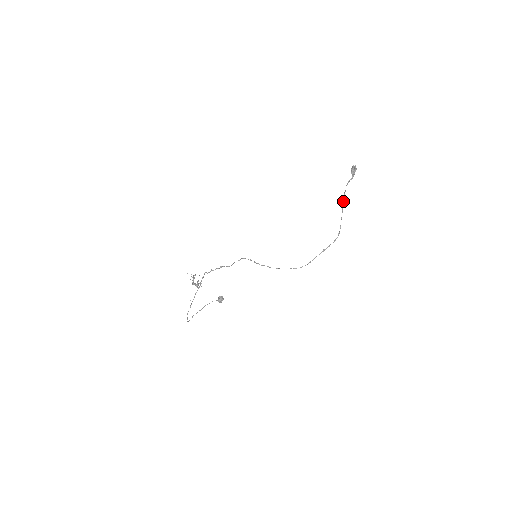
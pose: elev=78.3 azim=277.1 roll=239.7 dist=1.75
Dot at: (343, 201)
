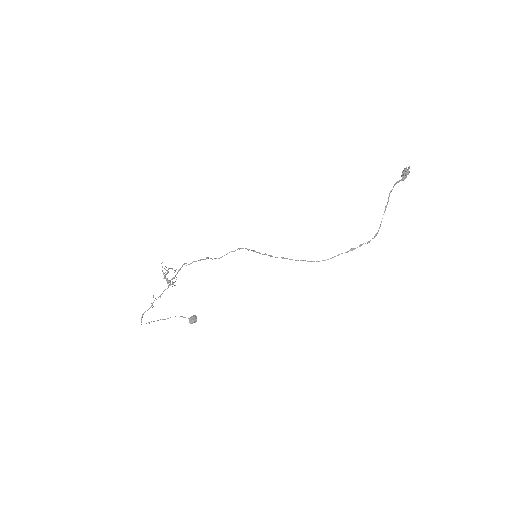
Dot at: occluded
